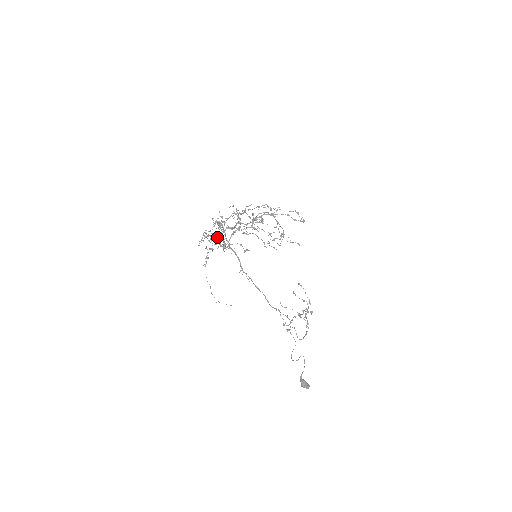
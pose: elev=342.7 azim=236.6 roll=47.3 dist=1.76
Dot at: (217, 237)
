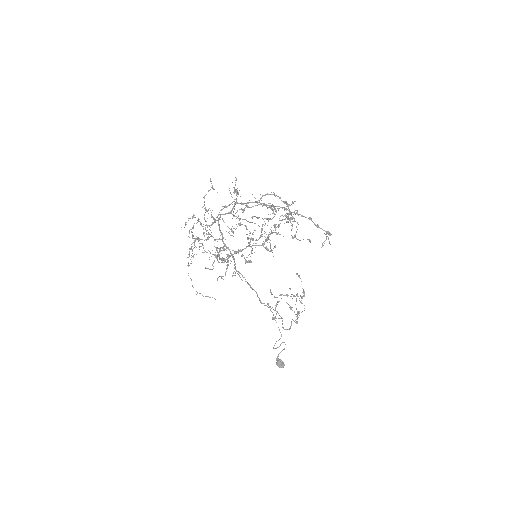
Dot at: (221, 277)
